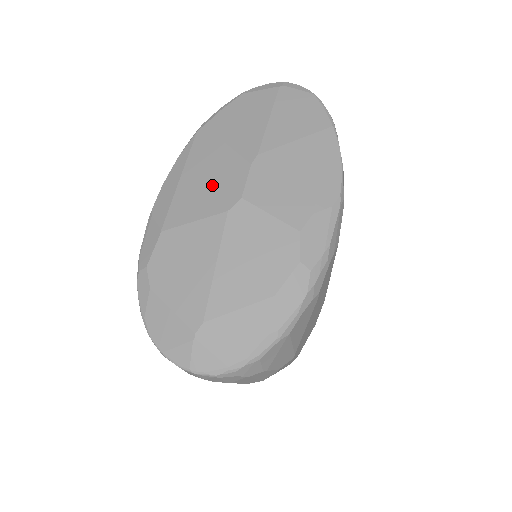
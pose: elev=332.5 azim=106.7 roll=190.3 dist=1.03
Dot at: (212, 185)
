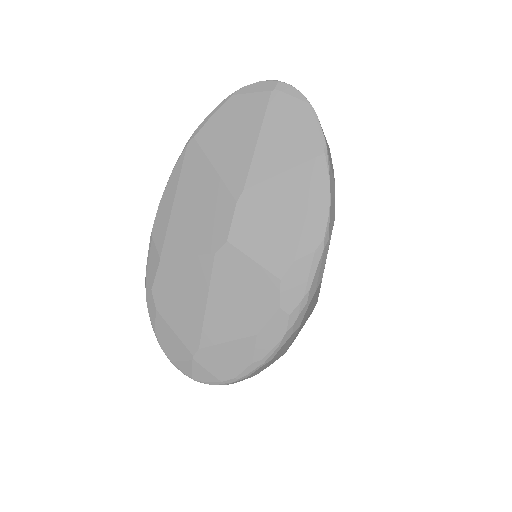
Dot at: (201, 218)
